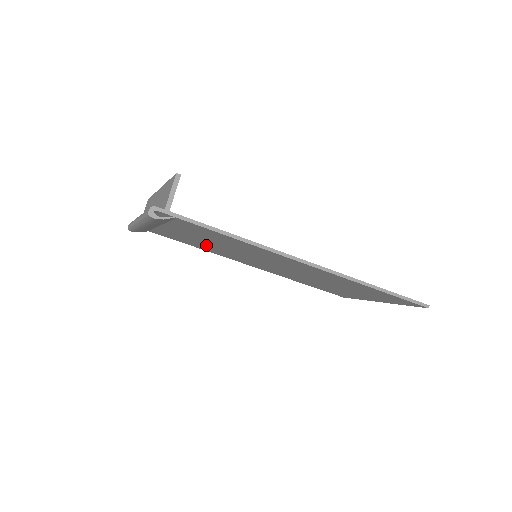
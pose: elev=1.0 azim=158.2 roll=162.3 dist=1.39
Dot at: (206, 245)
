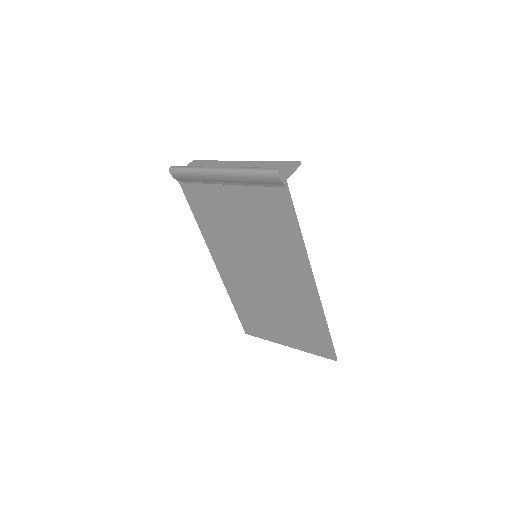
Dot at: (225, 224)
